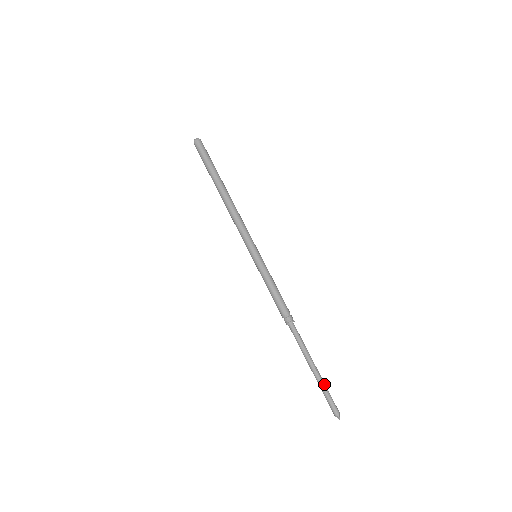
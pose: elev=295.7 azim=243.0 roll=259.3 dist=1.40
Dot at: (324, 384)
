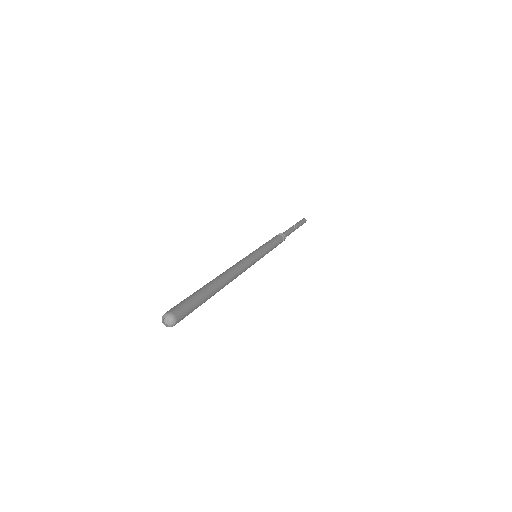
Dot at: (300, 224)
